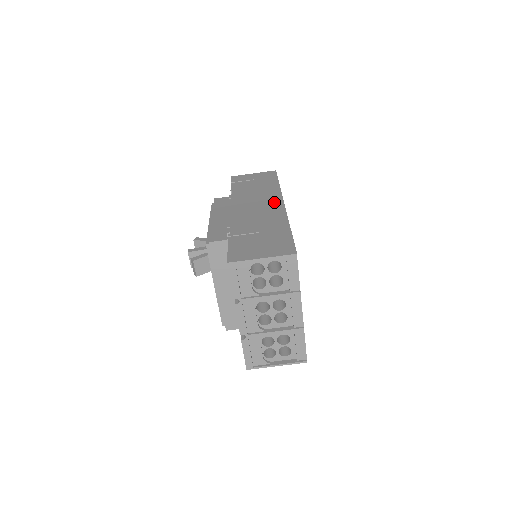
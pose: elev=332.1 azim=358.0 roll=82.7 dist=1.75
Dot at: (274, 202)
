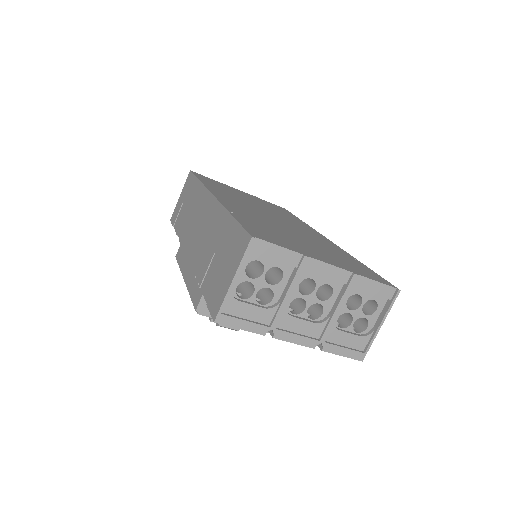
Dot at: (206, 204)
